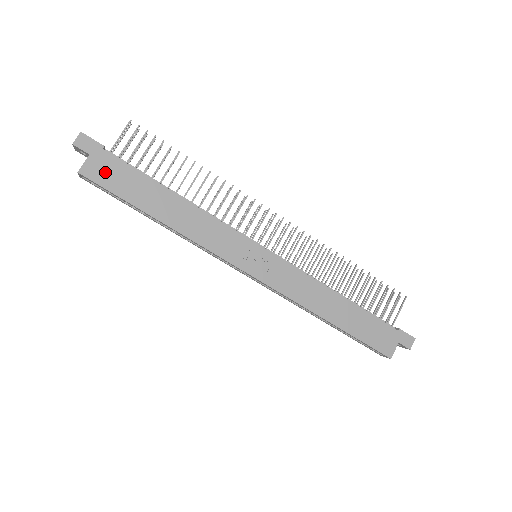
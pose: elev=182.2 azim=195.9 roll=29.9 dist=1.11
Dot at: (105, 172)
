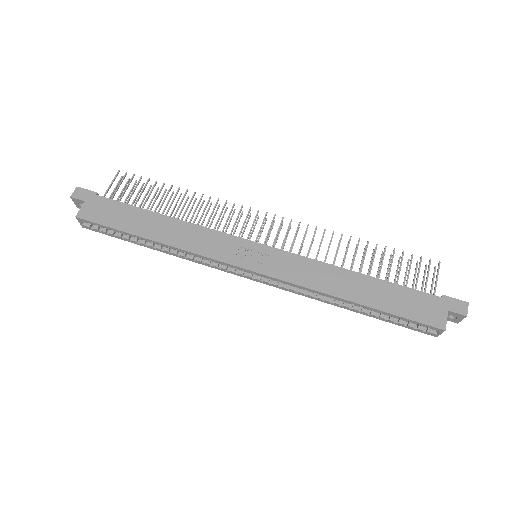
Dot at: (99, 212)
